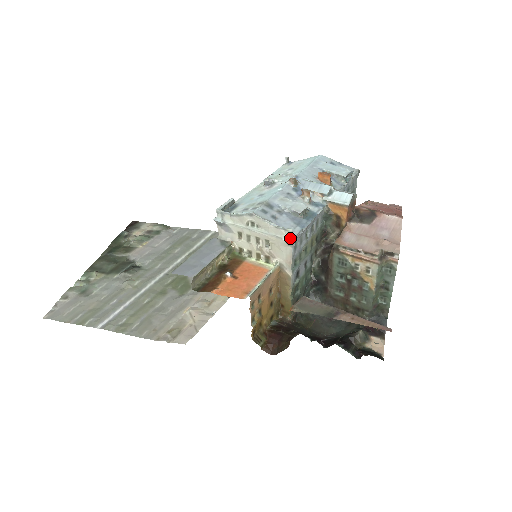
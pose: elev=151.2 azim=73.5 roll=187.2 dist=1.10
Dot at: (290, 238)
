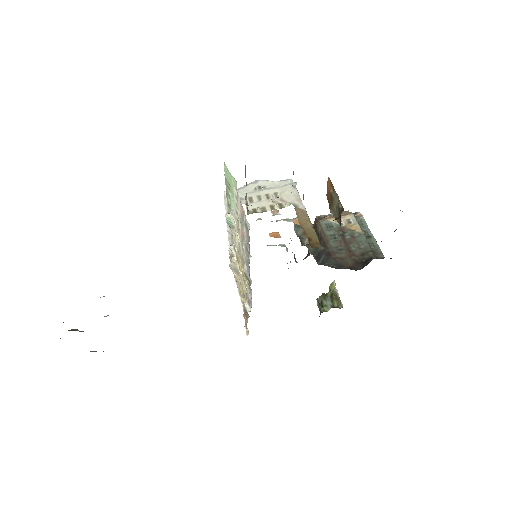
Dot at: (293, 183)
